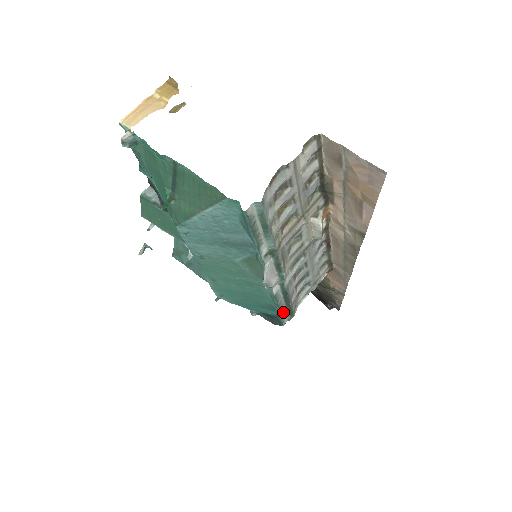
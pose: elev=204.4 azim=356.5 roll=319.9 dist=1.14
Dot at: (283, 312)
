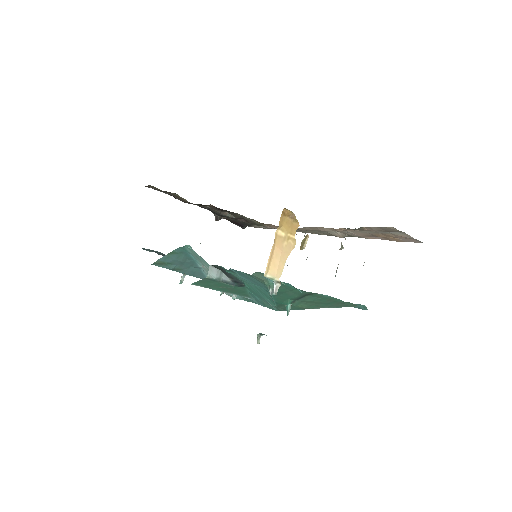
Dot at: occluded
